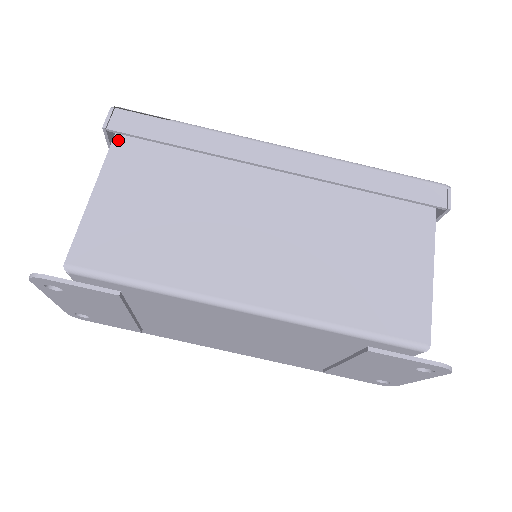
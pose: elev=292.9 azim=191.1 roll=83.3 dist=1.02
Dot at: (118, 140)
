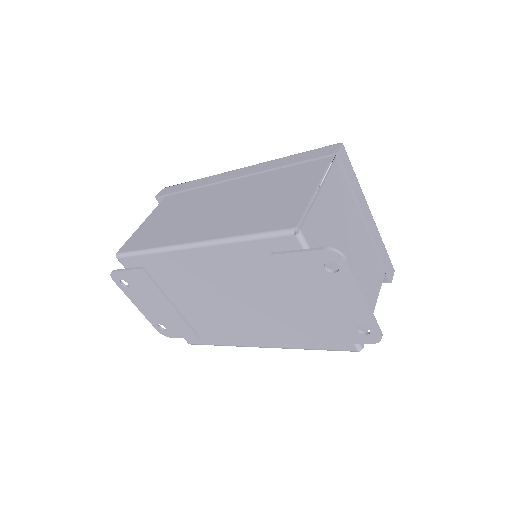
Dot at: (162, 201)
